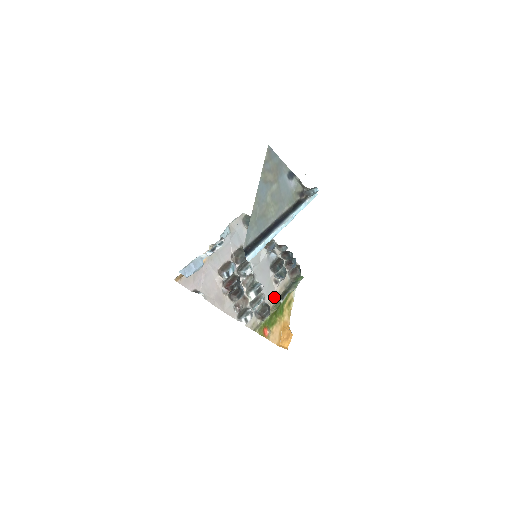
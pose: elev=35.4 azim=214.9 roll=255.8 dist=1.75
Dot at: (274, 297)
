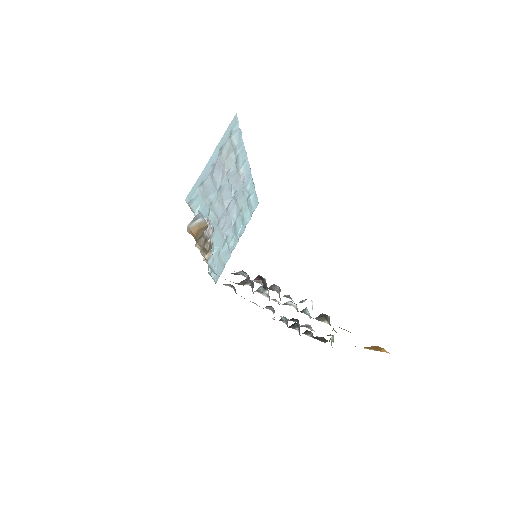
Dot at: occluded
